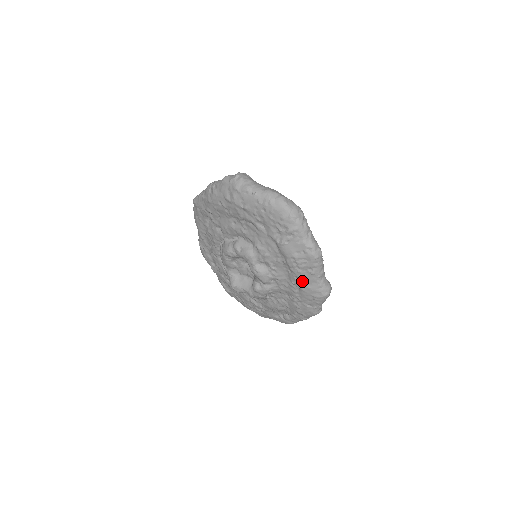
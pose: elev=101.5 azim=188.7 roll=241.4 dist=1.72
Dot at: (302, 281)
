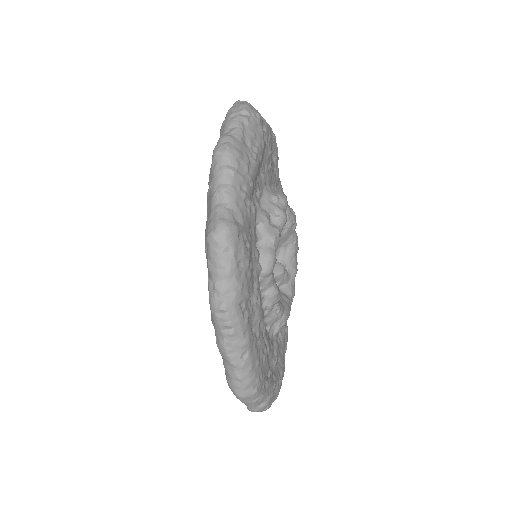
Dot at: (207, 214)
